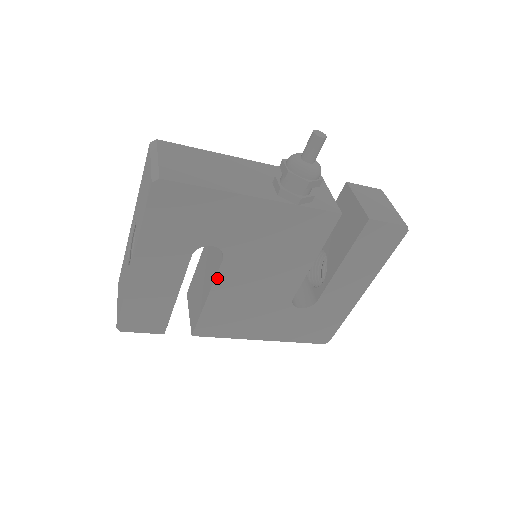
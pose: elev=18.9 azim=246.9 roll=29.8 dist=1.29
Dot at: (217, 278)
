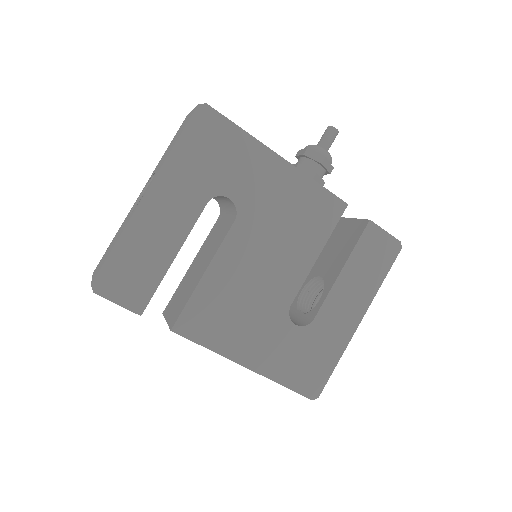
Dot at: (223, 245)
